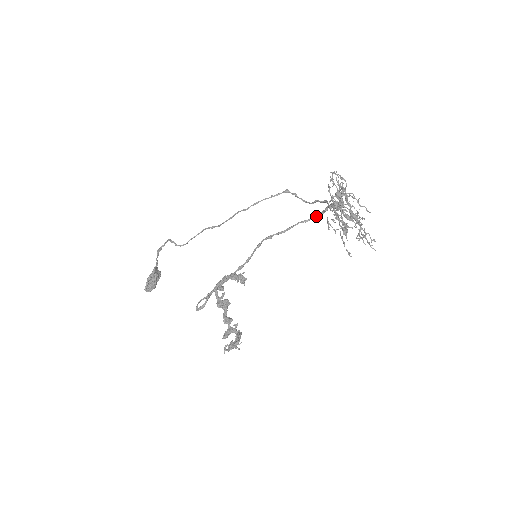
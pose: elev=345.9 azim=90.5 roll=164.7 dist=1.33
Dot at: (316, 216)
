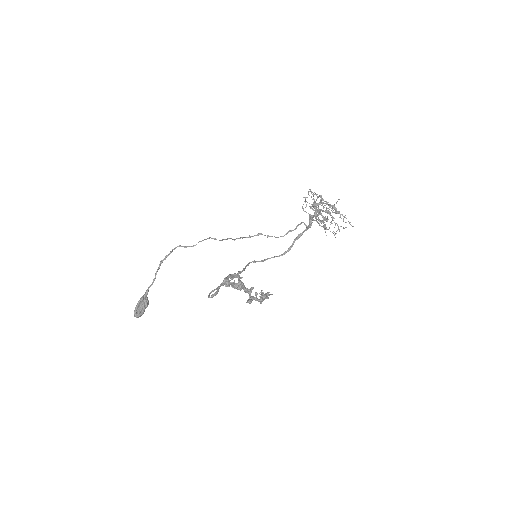
Dot at: (284, 252)
